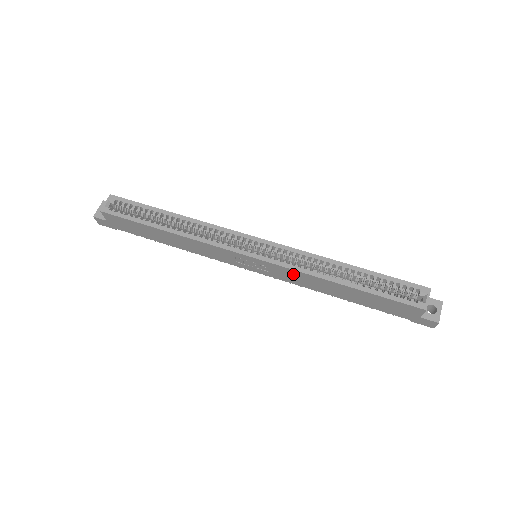
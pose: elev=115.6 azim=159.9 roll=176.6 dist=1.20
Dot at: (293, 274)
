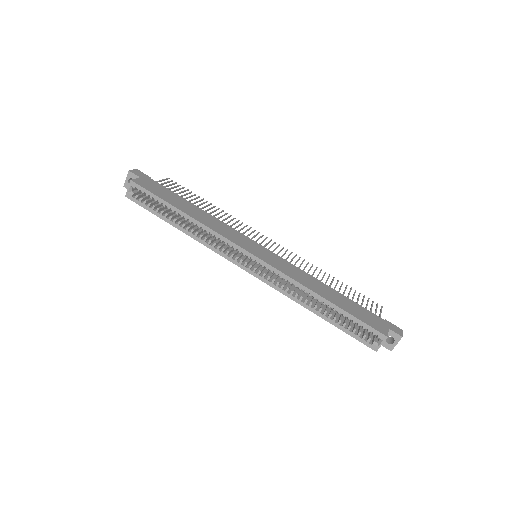
Dot at: occluded
